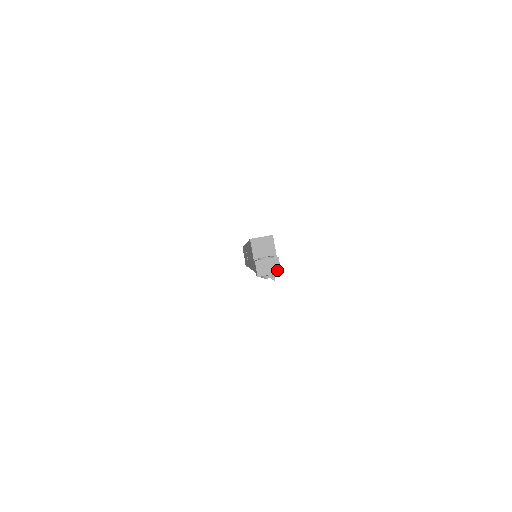
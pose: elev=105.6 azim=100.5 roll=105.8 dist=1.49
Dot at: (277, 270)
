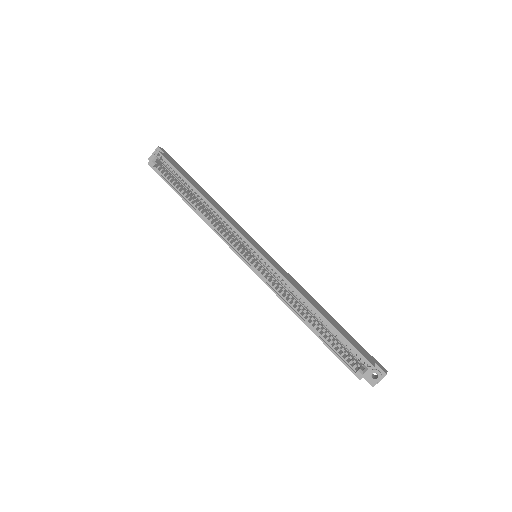
Dot at: occluded
